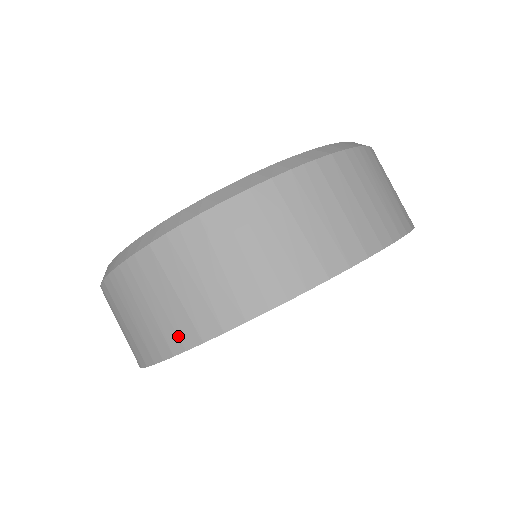
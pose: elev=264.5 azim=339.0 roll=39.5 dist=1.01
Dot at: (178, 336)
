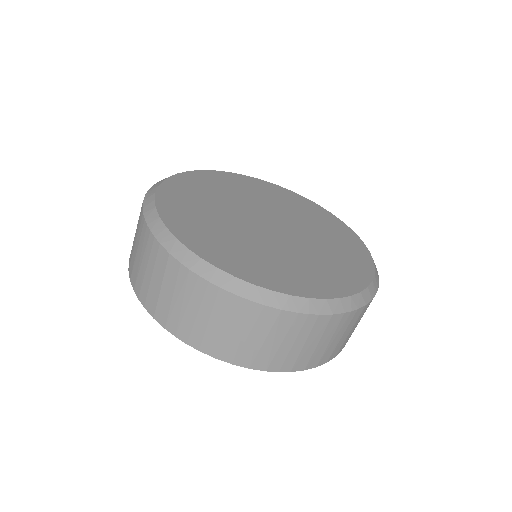
Dot at: (202, 342)
